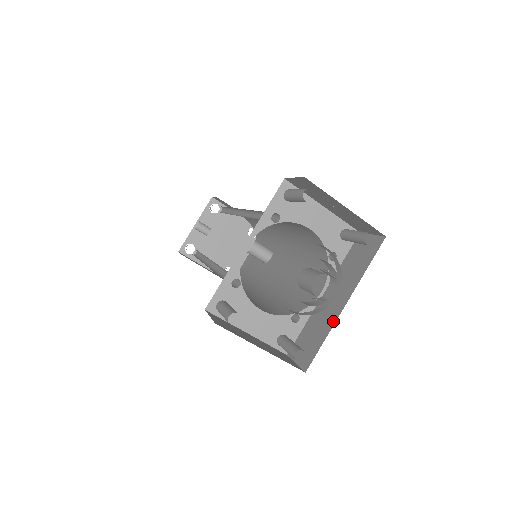
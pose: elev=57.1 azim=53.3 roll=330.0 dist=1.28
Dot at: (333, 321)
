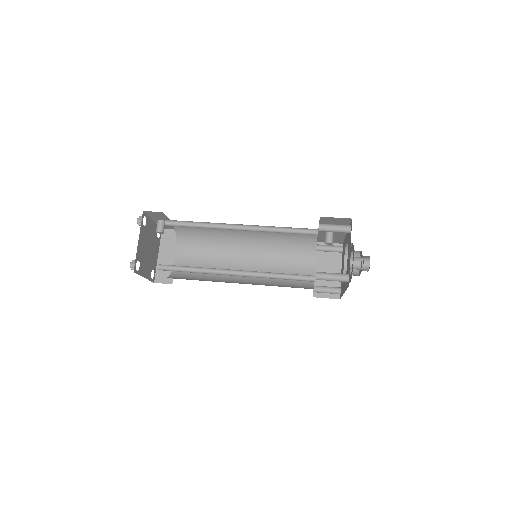
Dot at: occluded
